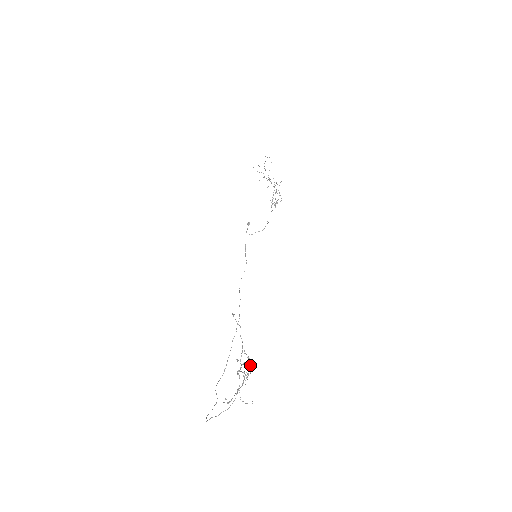
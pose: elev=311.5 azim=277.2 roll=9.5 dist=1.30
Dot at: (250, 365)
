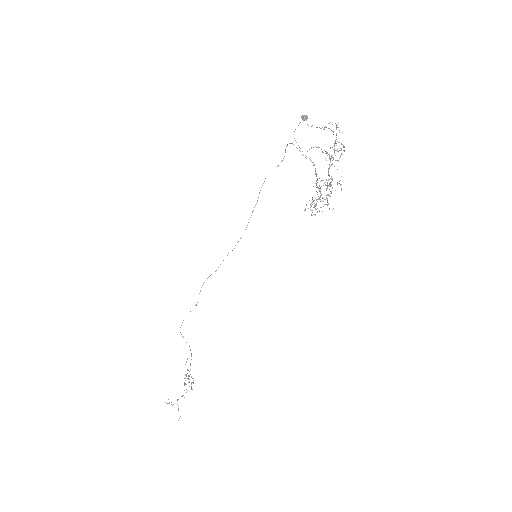
Dot at: (193, 383)
